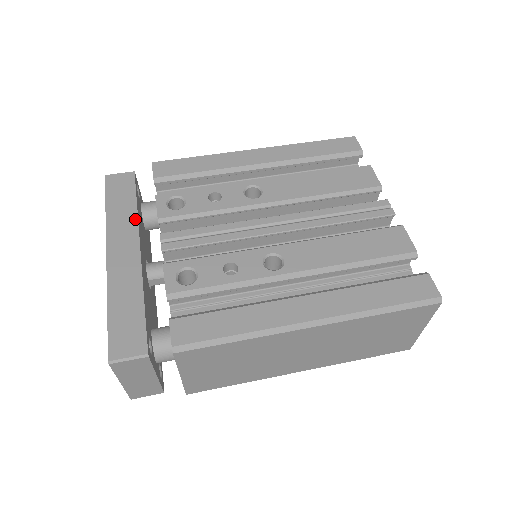
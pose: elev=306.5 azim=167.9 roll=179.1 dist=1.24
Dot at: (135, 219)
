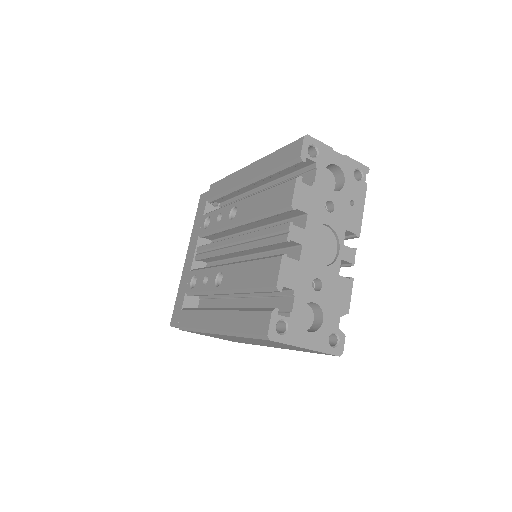
Dot at: (198, 232)
